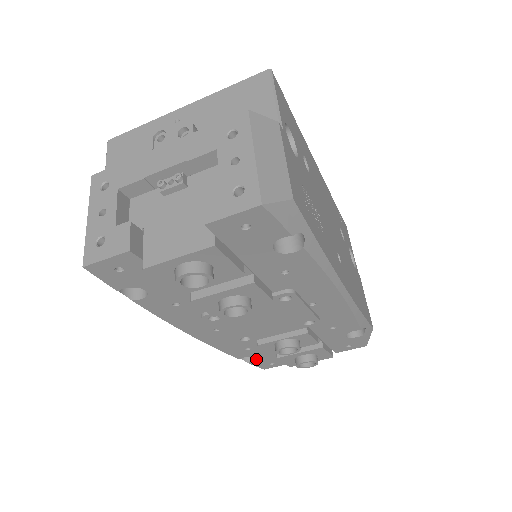
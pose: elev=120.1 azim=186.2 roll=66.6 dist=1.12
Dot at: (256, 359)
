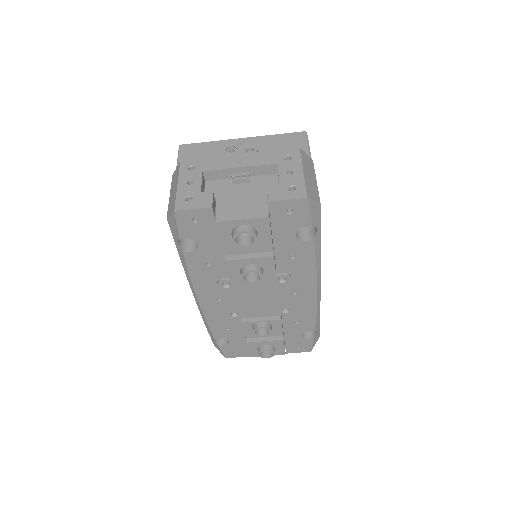
Dot at: (226, 343)
